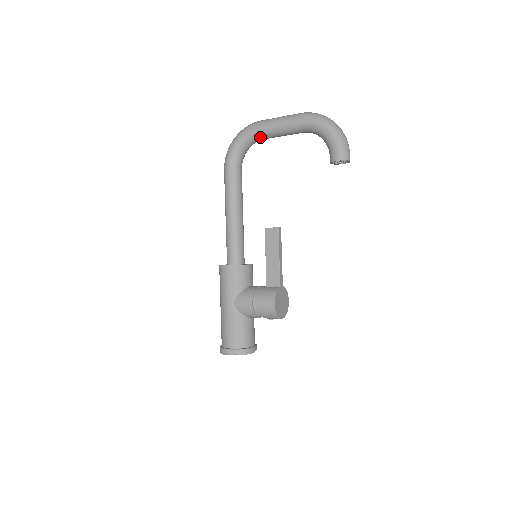
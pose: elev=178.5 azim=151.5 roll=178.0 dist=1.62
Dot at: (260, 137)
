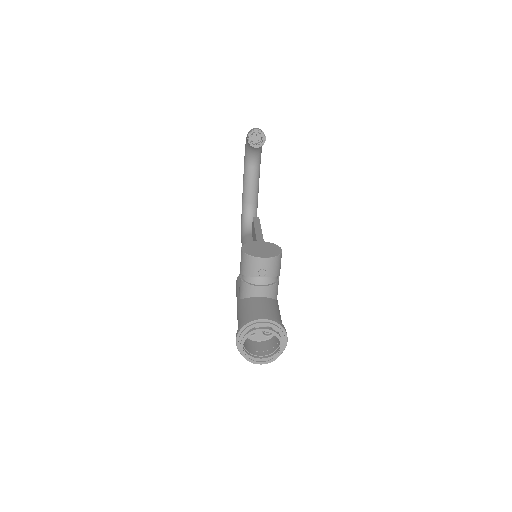
Dot at: (247, 204)
